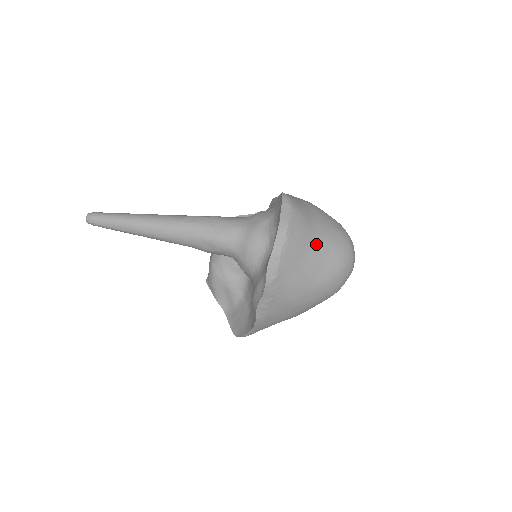
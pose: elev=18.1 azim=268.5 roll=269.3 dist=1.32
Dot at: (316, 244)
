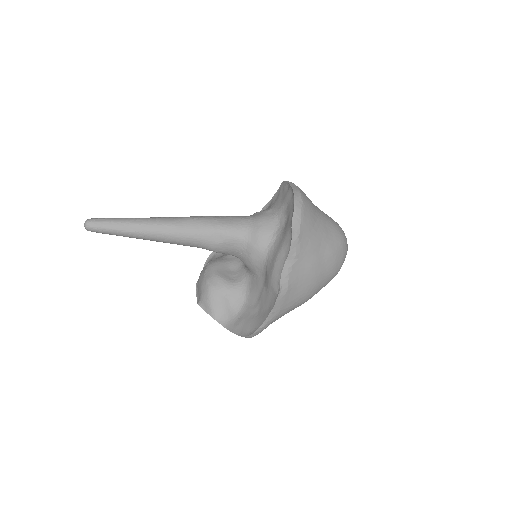
Dot at: (321, 217)
